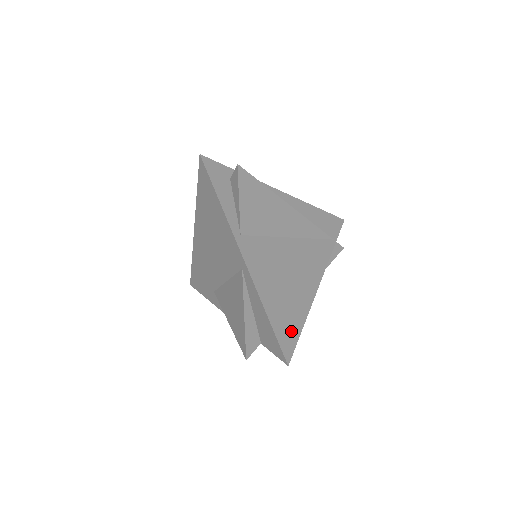
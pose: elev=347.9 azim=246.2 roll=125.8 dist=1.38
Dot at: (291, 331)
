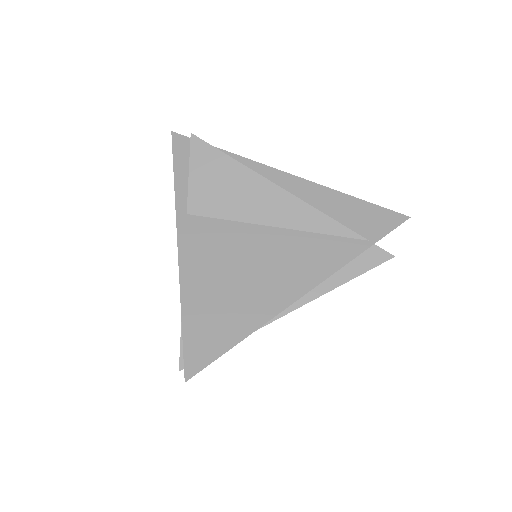
Dot at: (214, 340)
